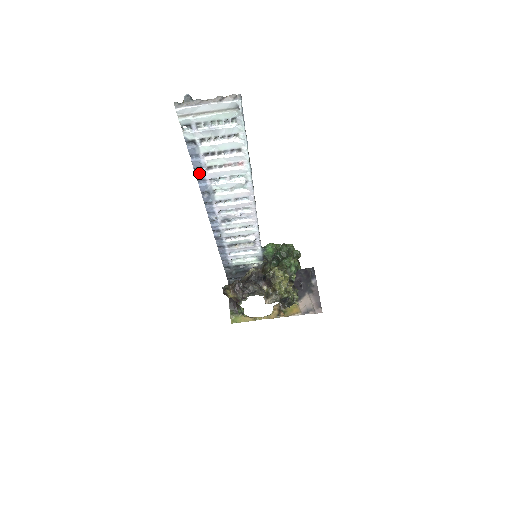
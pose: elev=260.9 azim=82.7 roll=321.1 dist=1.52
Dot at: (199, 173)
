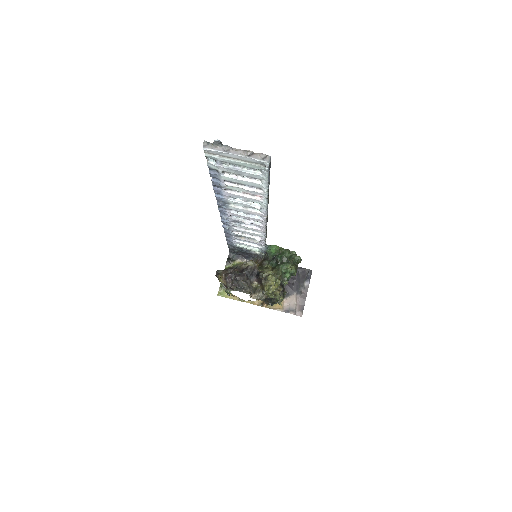
Dot at: (217, 189)
